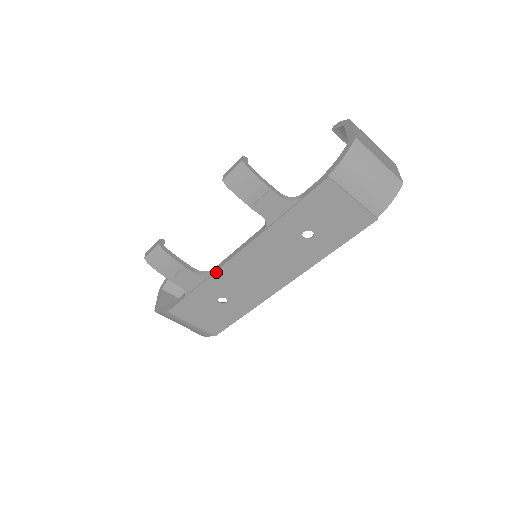
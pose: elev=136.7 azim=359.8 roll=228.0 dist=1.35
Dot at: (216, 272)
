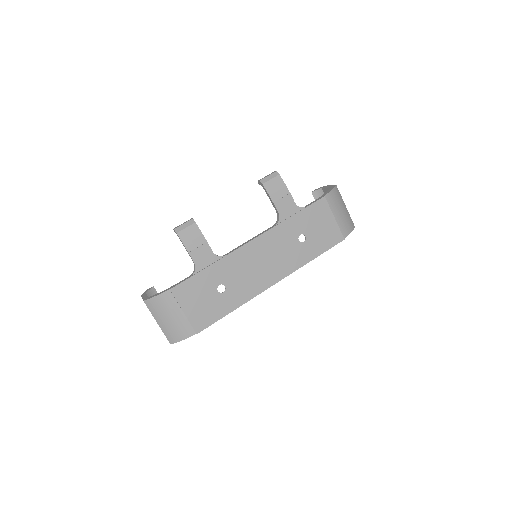
Dot at: (229, 254)
